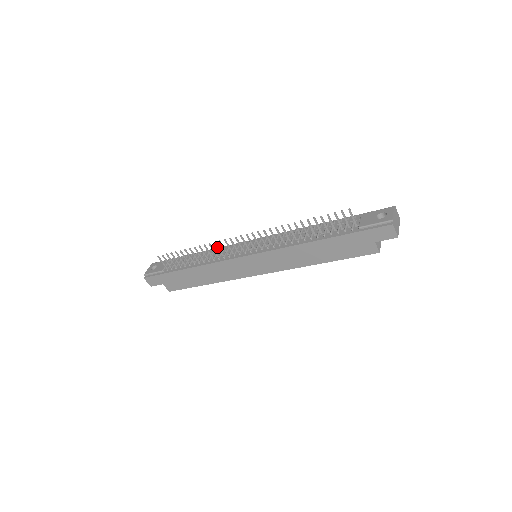
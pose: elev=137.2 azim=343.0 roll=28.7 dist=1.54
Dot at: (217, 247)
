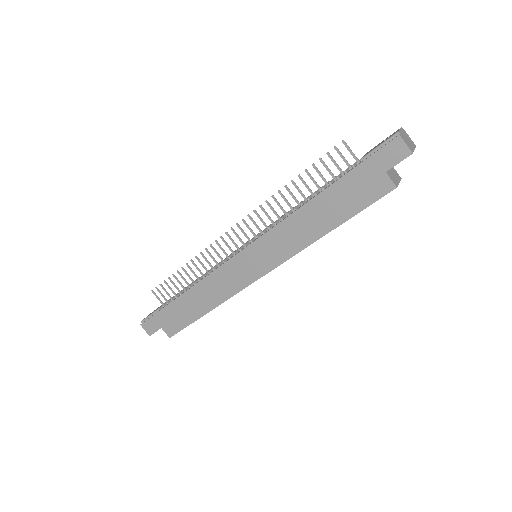
Dot at: (210, 255)
